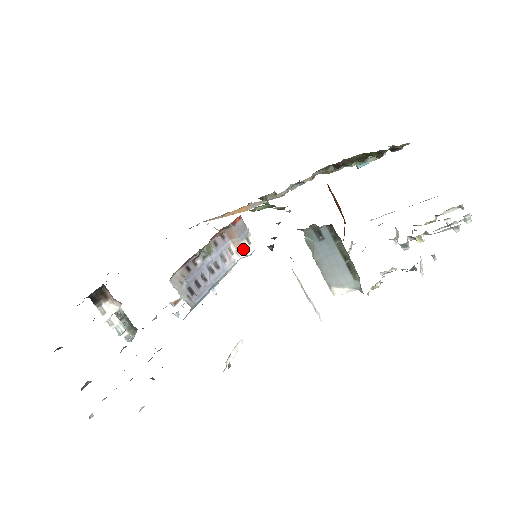
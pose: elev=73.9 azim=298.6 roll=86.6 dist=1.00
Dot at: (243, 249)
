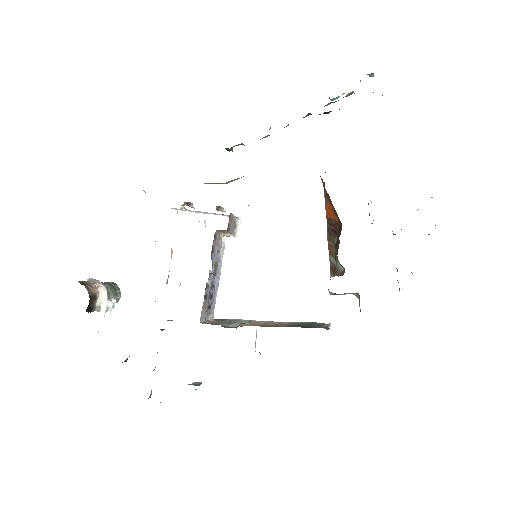
Dot at: (232, 234)
